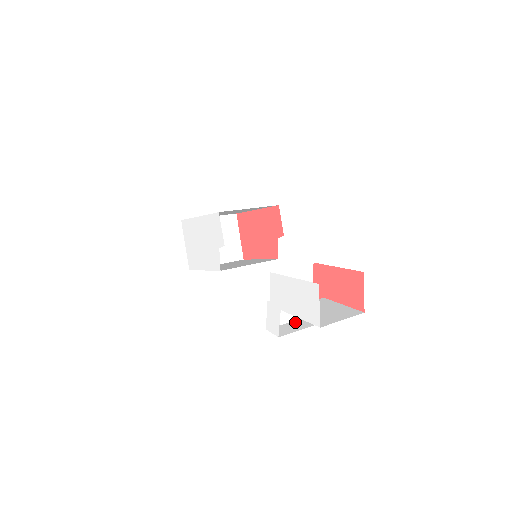
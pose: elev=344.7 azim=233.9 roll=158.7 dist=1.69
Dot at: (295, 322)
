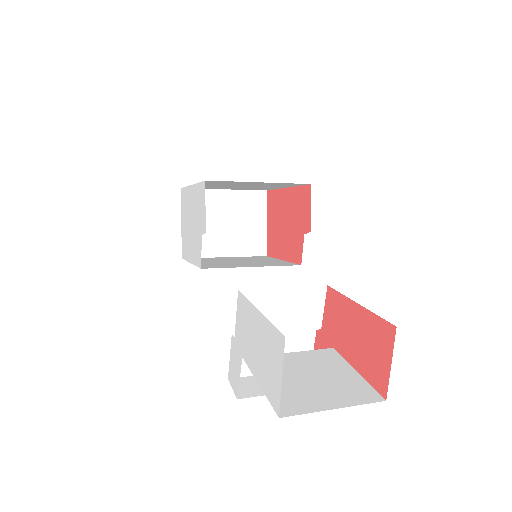
Dot at: occluded
